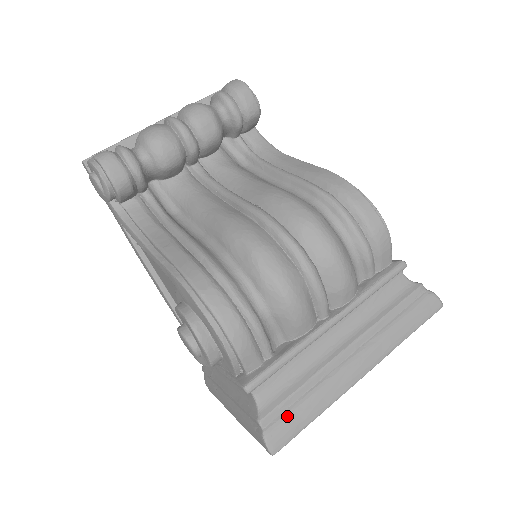
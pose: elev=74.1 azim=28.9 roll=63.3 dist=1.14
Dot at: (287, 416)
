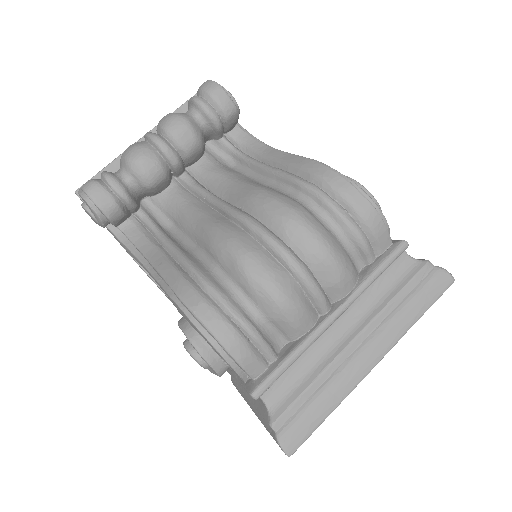
Dot at: (299, 417)
